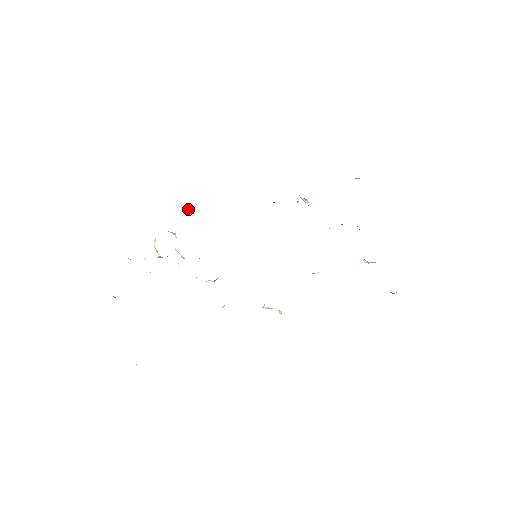
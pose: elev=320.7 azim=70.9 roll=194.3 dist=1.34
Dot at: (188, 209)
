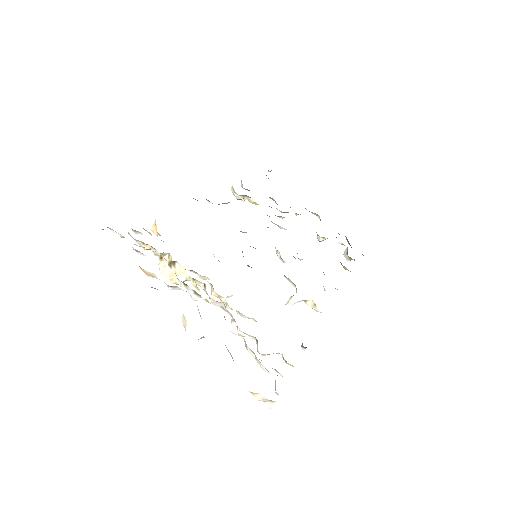
Dot at: (154, 225)
